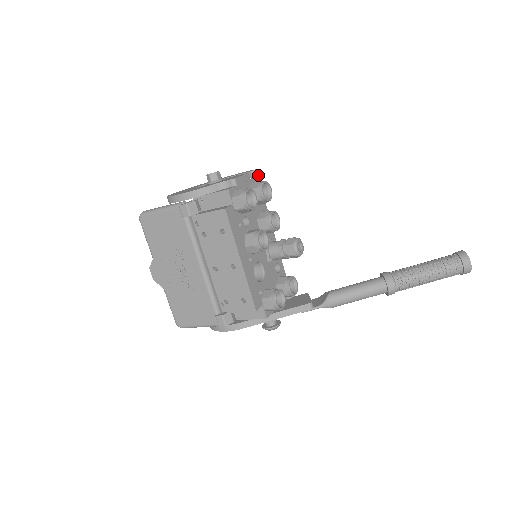
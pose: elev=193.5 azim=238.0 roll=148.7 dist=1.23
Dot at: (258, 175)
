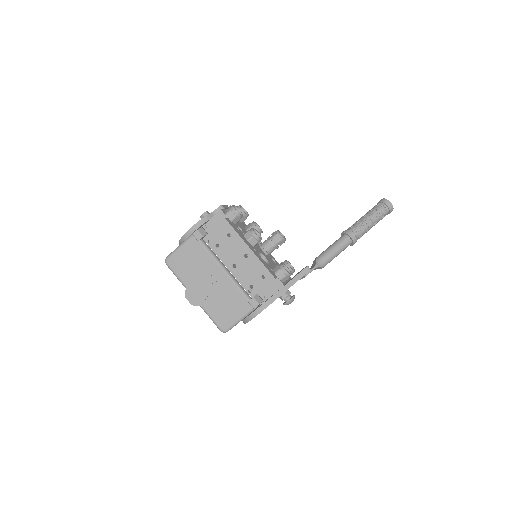
Dot at: occluded
